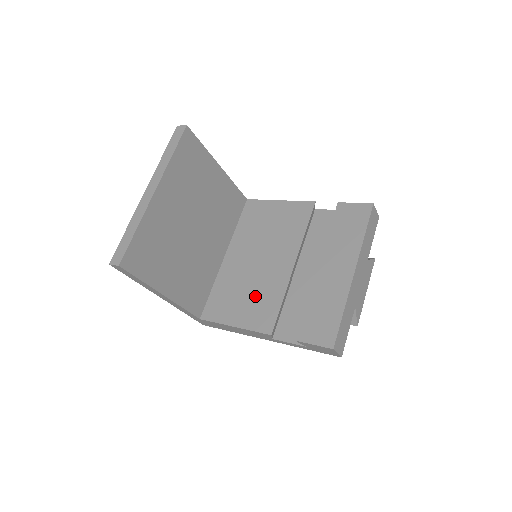
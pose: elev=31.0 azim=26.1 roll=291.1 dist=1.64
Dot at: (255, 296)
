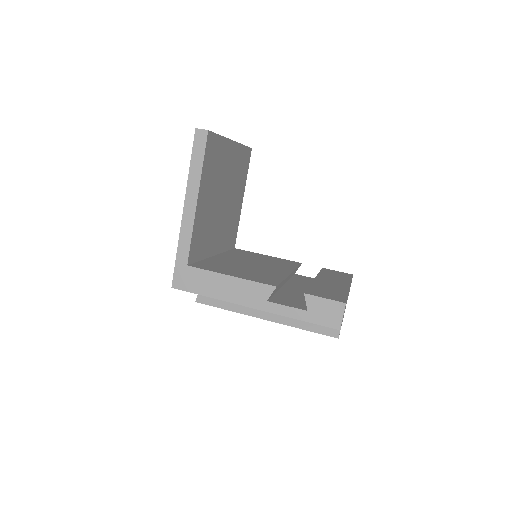
Dot at: (253, 272)
